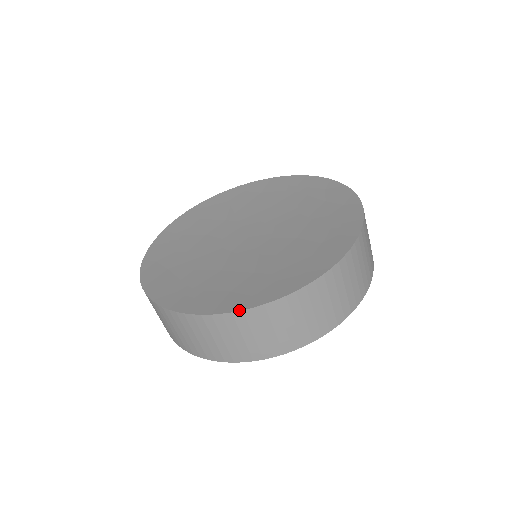
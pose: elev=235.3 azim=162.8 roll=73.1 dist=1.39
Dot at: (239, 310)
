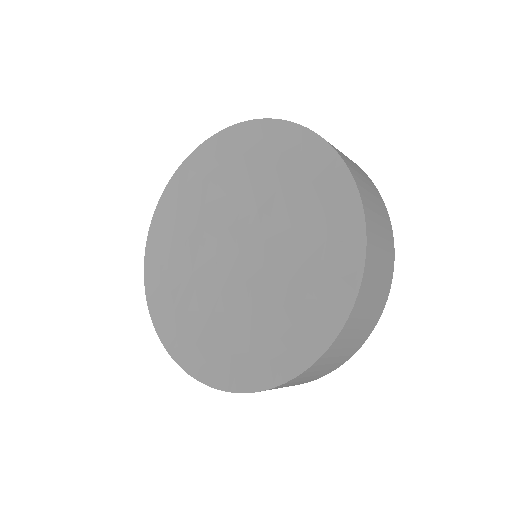
Dot at: (160, 340)
